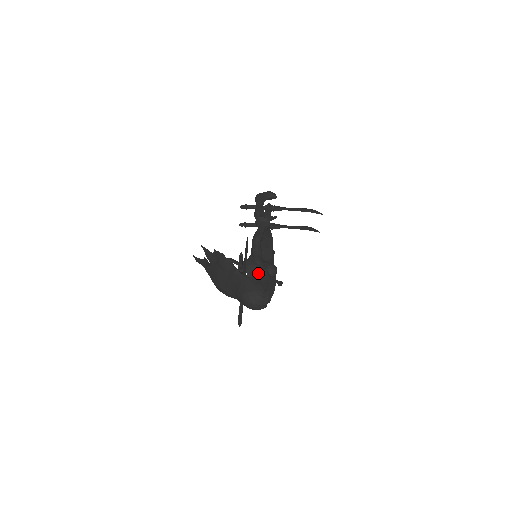
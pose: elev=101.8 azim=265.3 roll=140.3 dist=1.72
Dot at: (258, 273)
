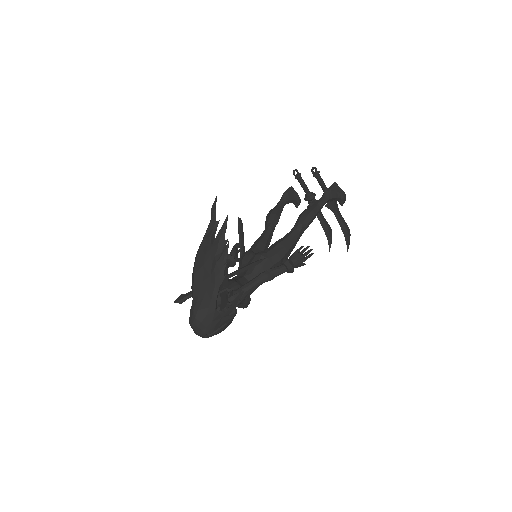
Dot at: (227, 313)
